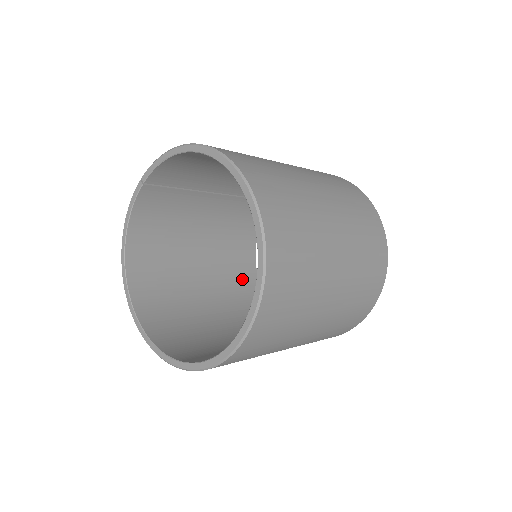
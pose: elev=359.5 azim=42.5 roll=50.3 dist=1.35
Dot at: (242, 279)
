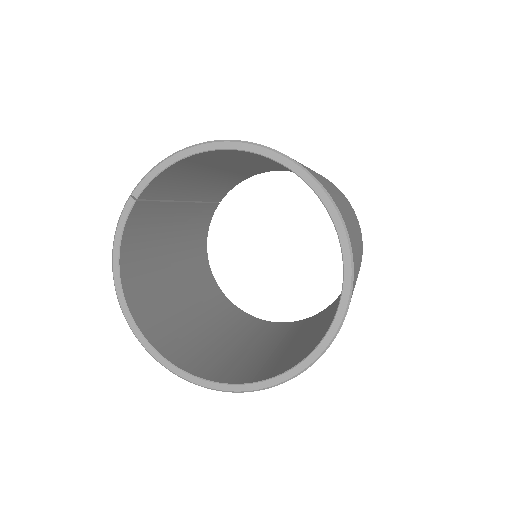
Dot at: (210, 291)
